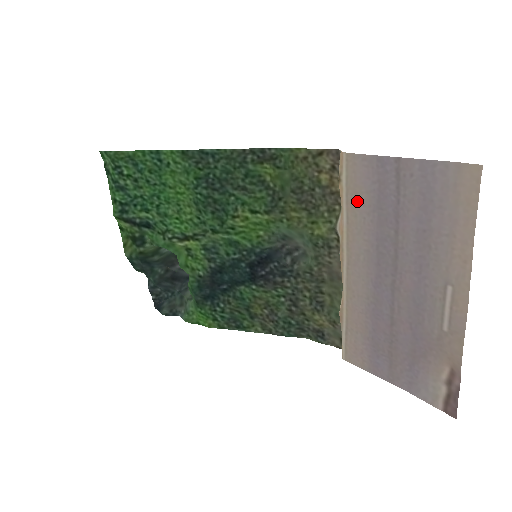
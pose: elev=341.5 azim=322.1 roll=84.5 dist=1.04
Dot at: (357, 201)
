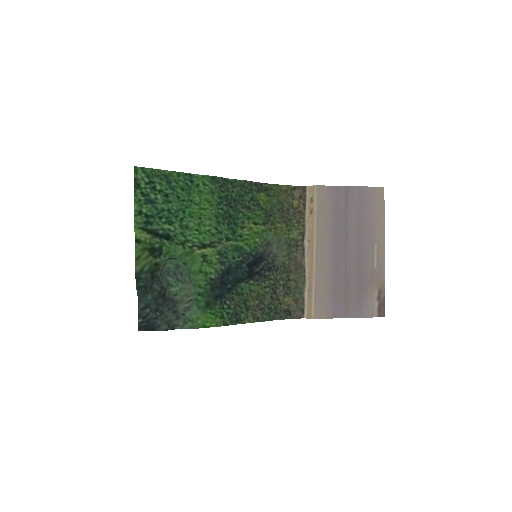
Dot at: (323, 211)
